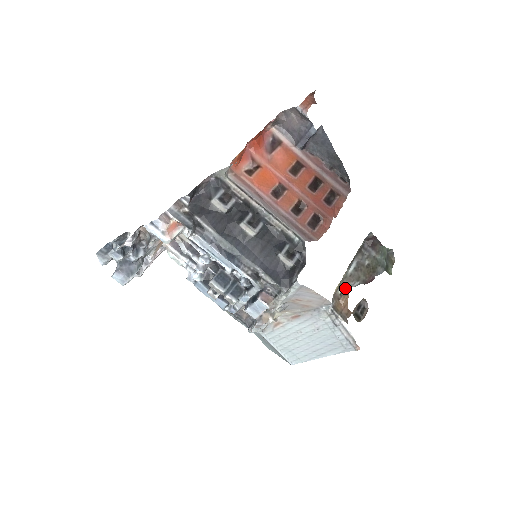
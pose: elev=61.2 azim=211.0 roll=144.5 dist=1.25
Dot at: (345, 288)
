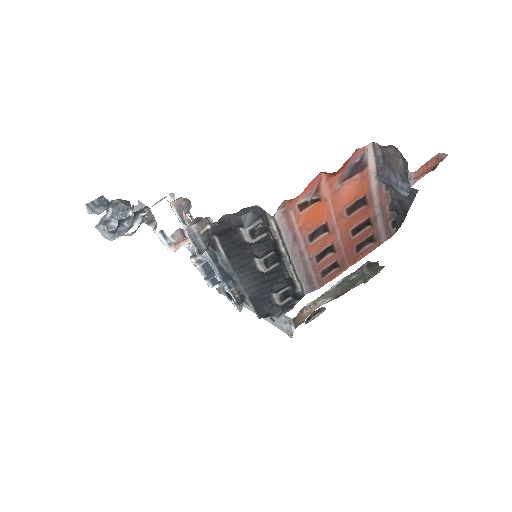
Dot at: (315, 303)
